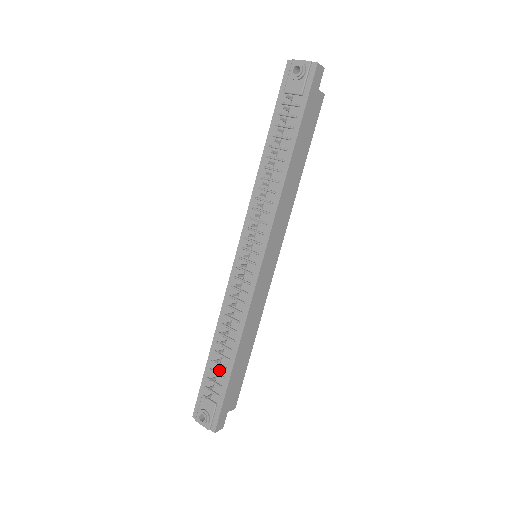
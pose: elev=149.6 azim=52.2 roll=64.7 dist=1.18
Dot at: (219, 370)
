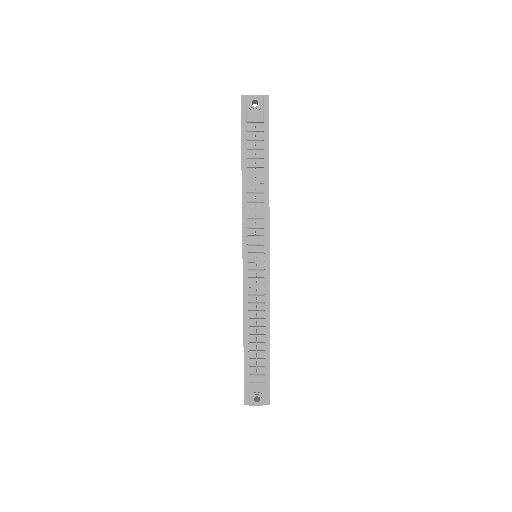
Dot at: (258, 356)
